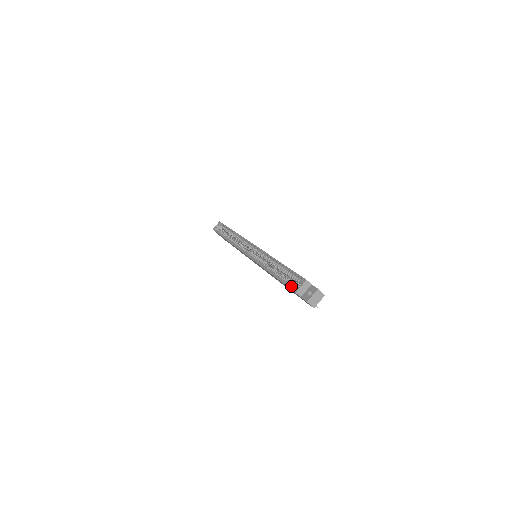
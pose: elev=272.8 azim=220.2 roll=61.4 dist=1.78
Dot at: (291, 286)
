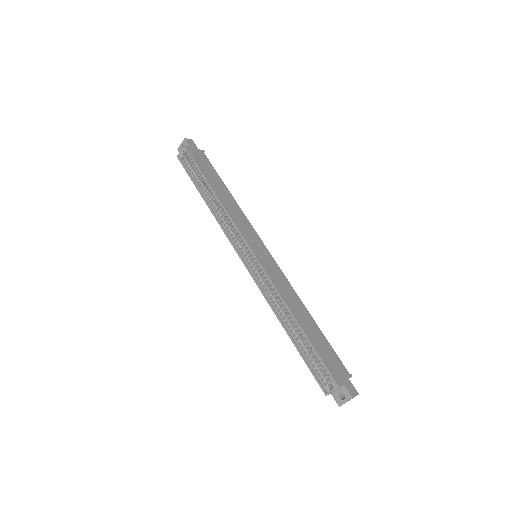
Dot at: (318, 378)
